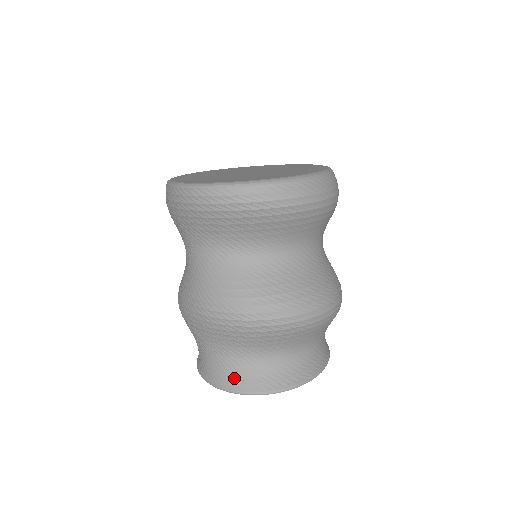
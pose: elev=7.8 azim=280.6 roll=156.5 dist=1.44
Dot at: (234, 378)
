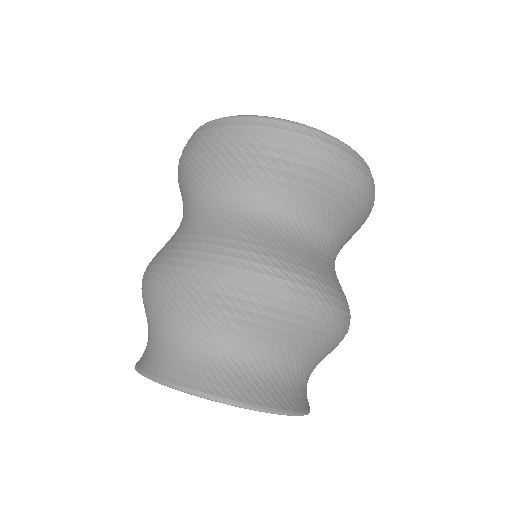
Dot at: (212, 377)
